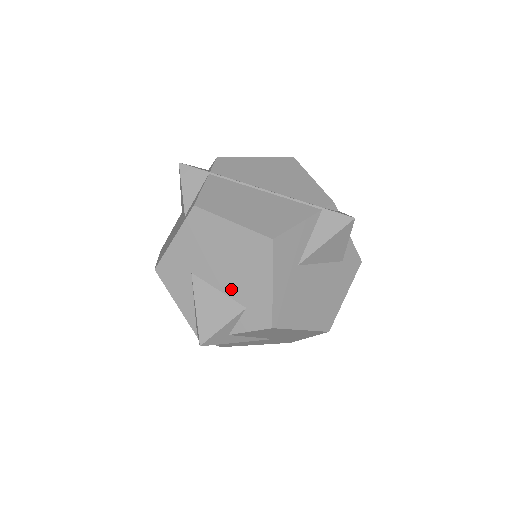
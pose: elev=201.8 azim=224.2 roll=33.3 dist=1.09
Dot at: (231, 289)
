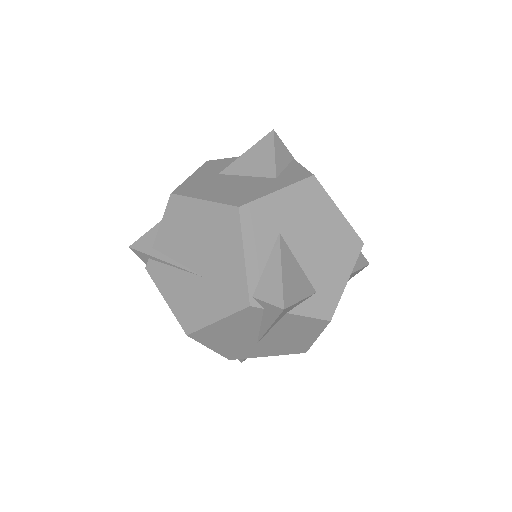
Dot at: (311, 268)
